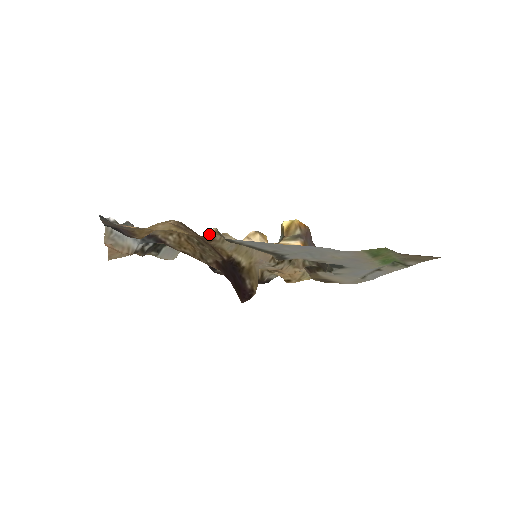
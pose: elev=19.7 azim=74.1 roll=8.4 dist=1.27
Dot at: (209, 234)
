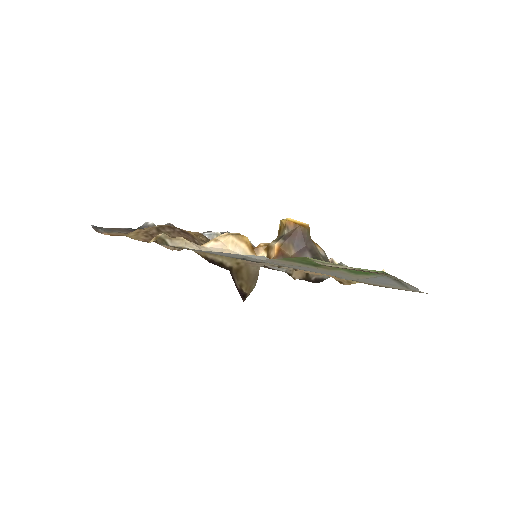
Dot at: (152, 239)
